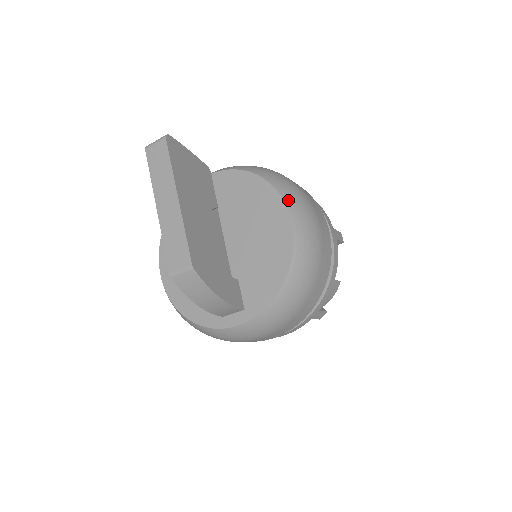
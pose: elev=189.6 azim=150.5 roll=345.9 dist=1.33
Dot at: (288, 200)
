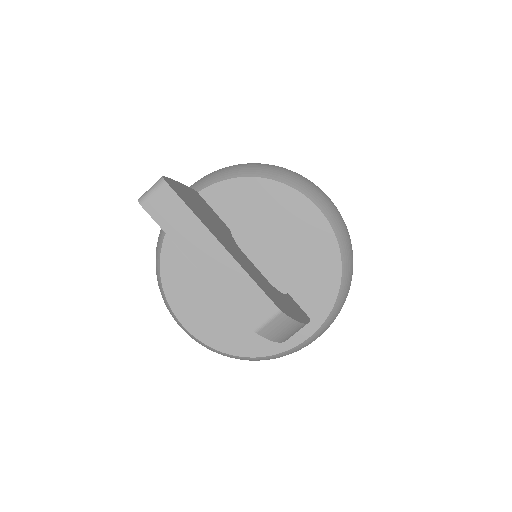
Dot at: (305, 191)
